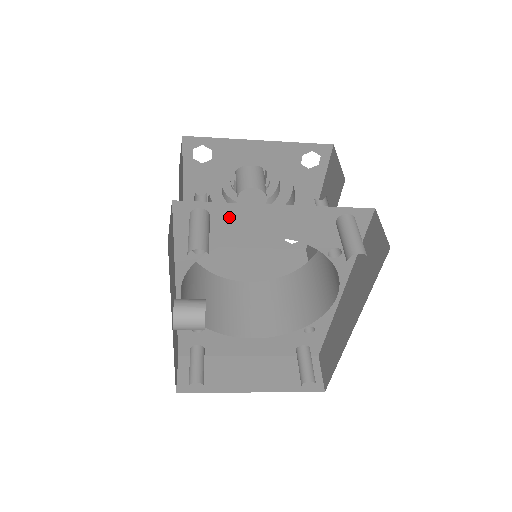
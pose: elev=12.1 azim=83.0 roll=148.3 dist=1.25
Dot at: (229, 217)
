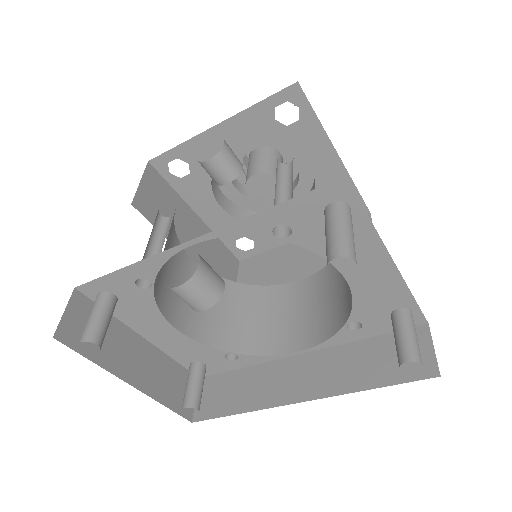
Dot at: occluded
